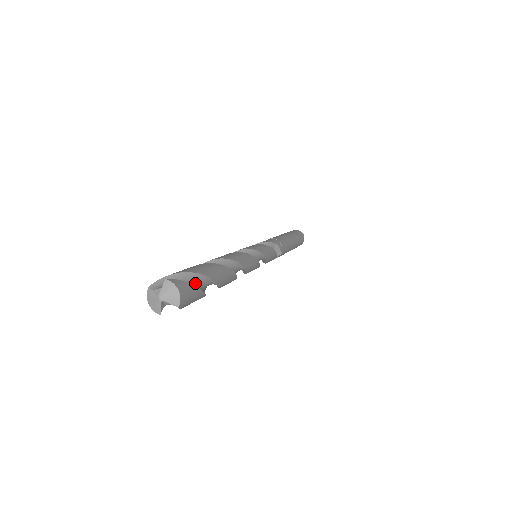
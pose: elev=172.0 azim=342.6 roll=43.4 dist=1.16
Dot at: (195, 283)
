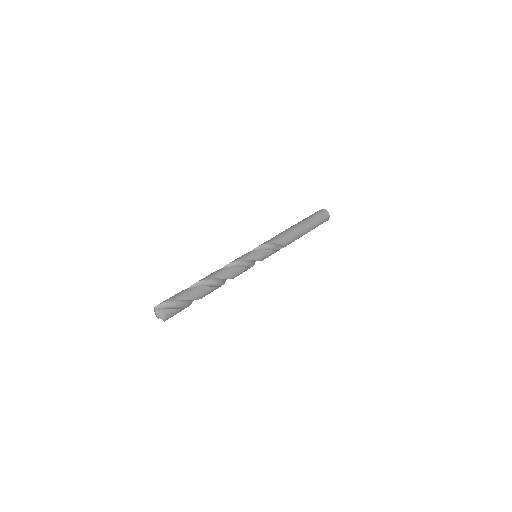
Dot at: (183, 303)
